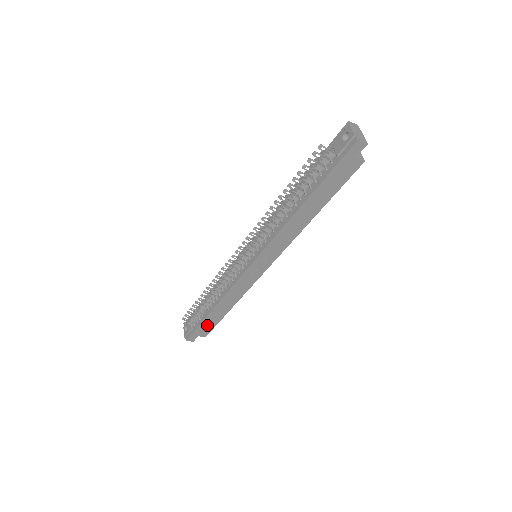
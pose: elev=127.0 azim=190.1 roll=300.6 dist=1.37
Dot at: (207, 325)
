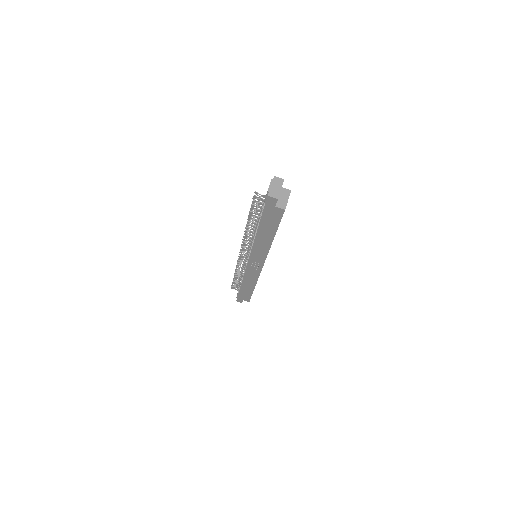
Dot at: (244, 294)
